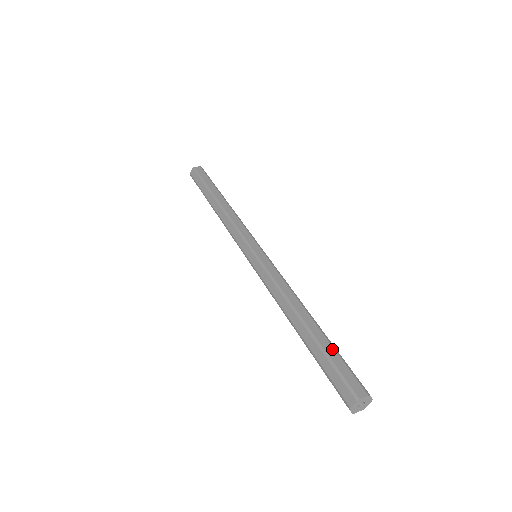
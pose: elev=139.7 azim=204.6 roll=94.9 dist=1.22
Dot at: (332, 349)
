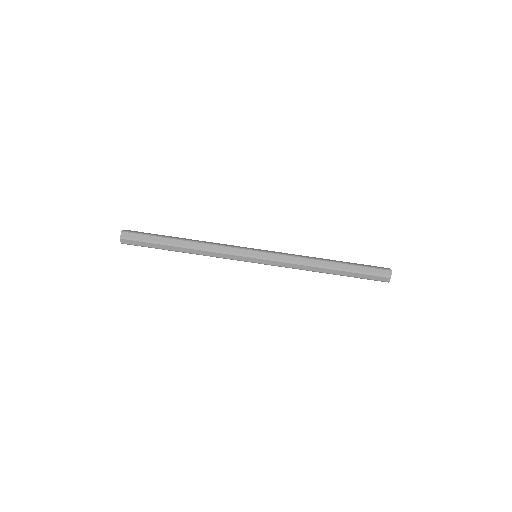
Dot at: (358, 267)
